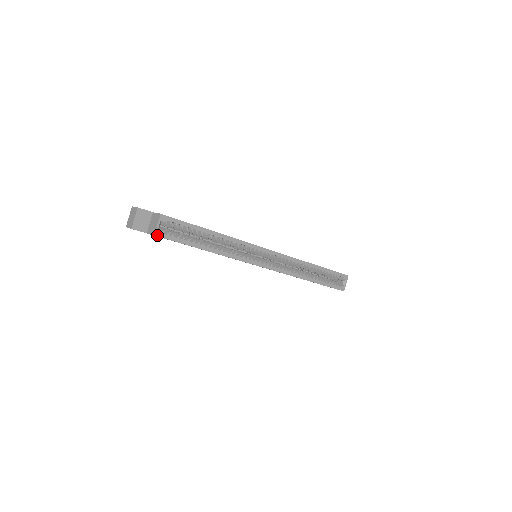
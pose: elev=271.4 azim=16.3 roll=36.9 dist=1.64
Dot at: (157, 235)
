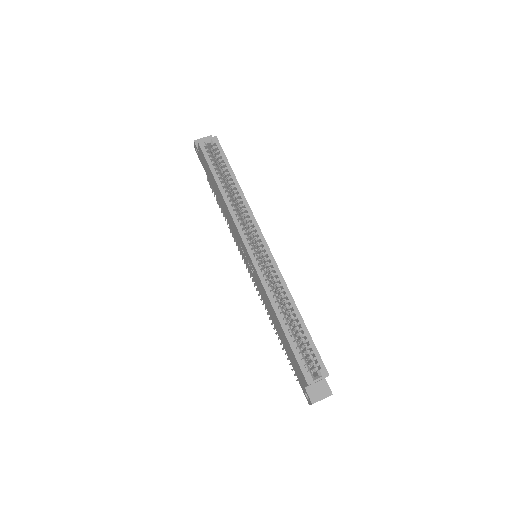
Dot at: (200, 144)
